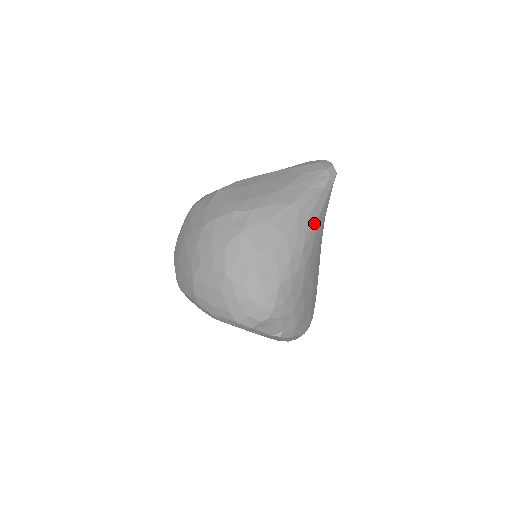
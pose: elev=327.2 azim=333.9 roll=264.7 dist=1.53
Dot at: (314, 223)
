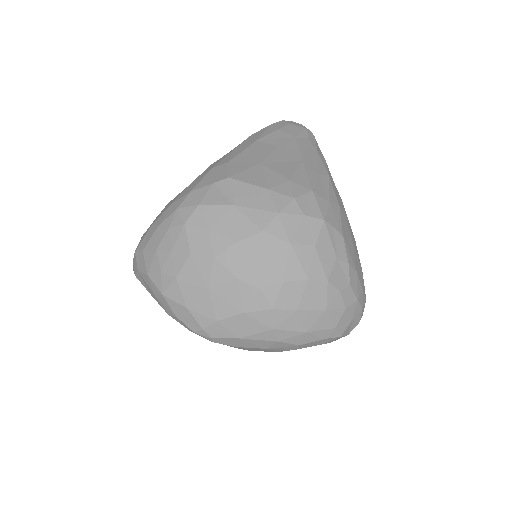
Dot at: occluded
